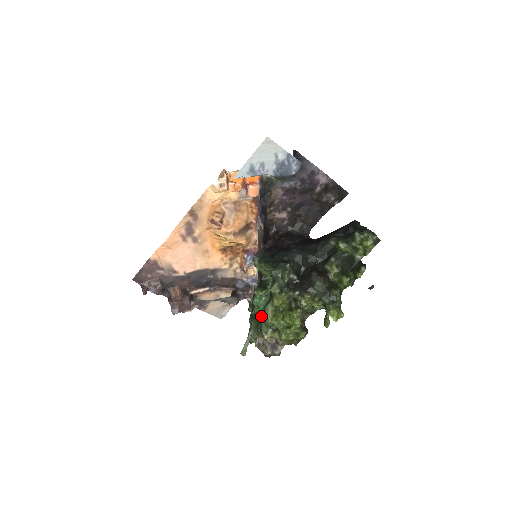
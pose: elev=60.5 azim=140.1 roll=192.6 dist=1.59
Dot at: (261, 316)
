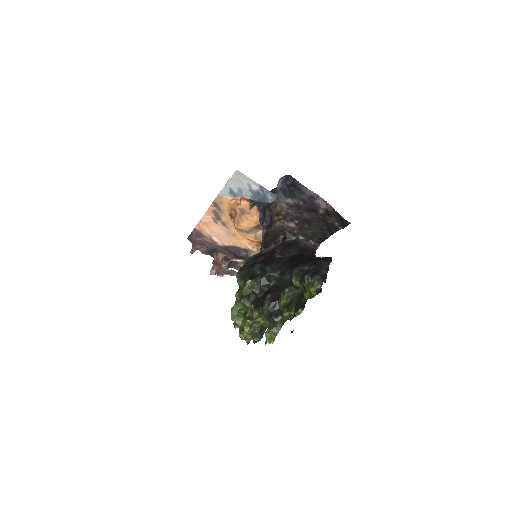
Dot at: occluded
